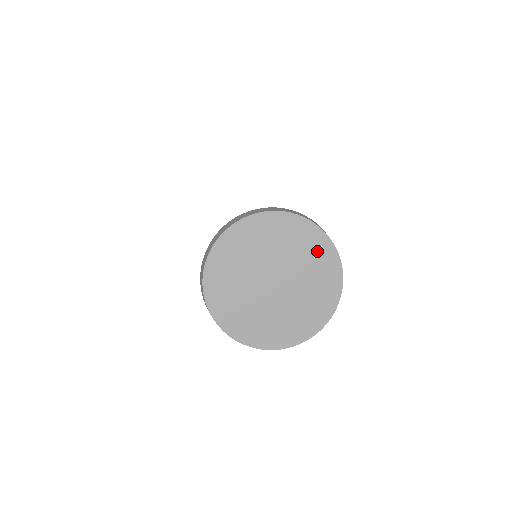
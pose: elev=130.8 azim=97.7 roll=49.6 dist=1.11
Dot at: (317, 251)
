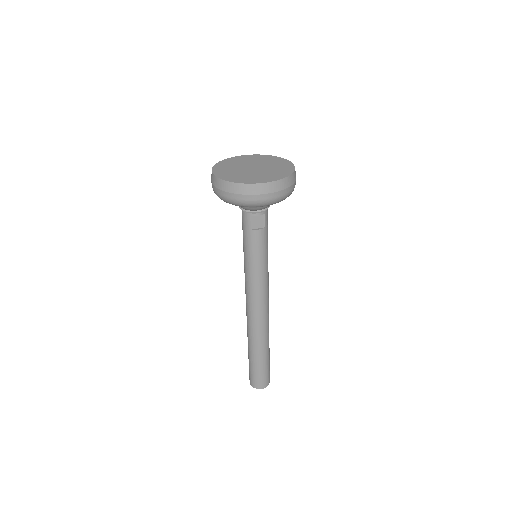
Dot at: (274, 160)
